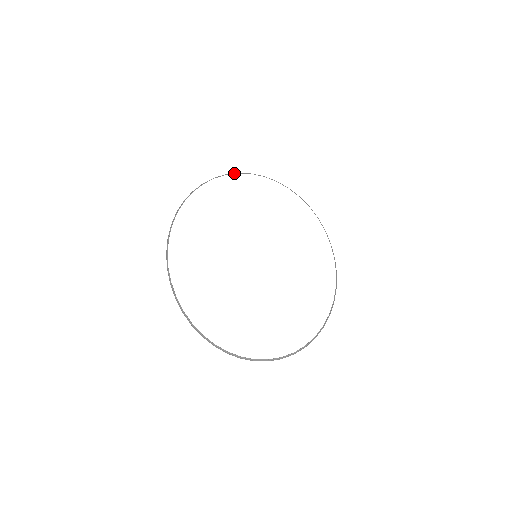
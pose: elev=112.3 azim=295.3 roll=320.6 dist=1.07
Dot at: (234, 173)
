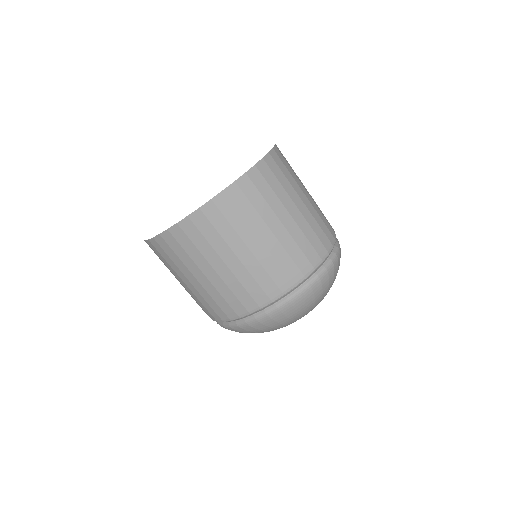
Dot at: occluded
